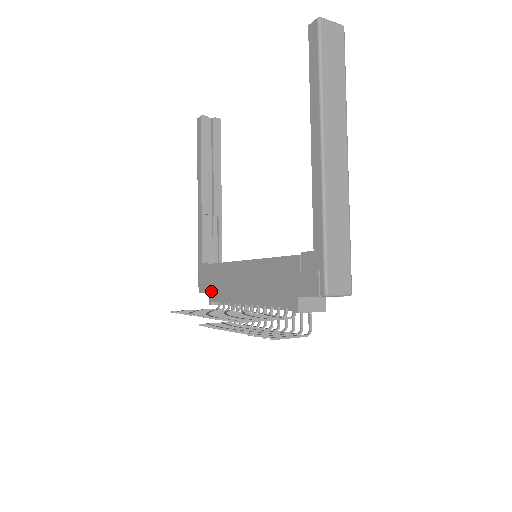
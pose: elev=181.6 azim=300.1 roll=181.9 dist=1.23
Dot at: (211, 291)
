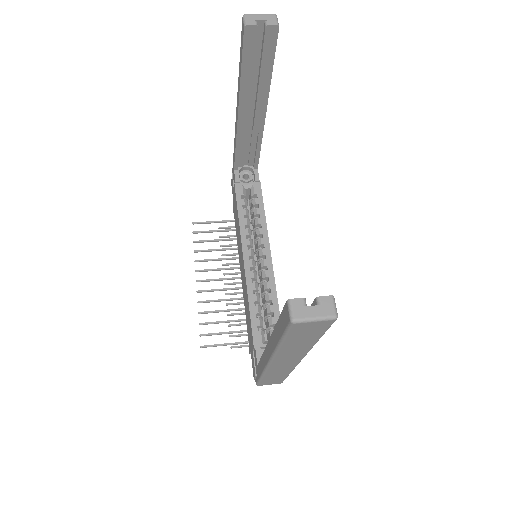
Dot at: (234, 207)
